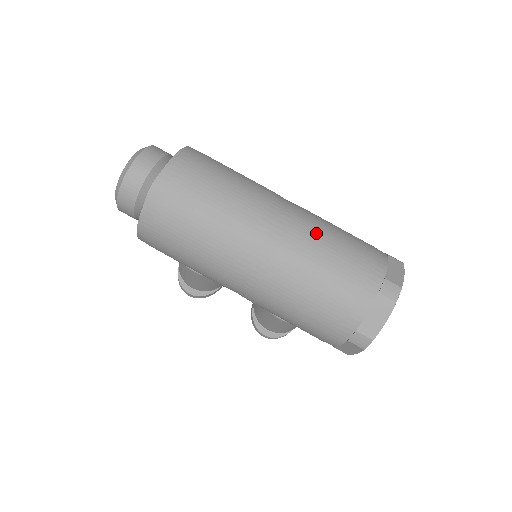
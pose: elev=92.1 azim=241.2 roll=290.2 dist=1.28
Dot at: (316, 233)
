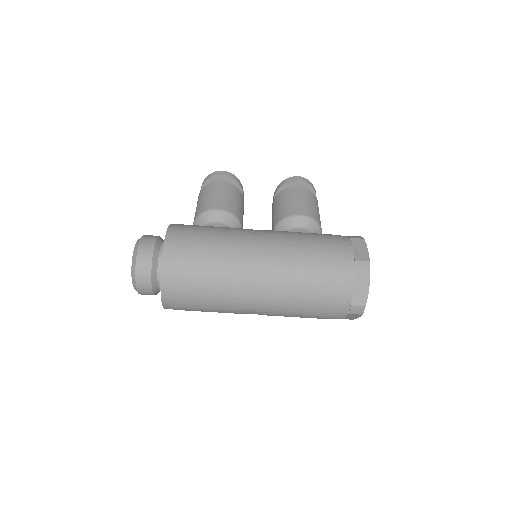
Dot at: (289, 296)
